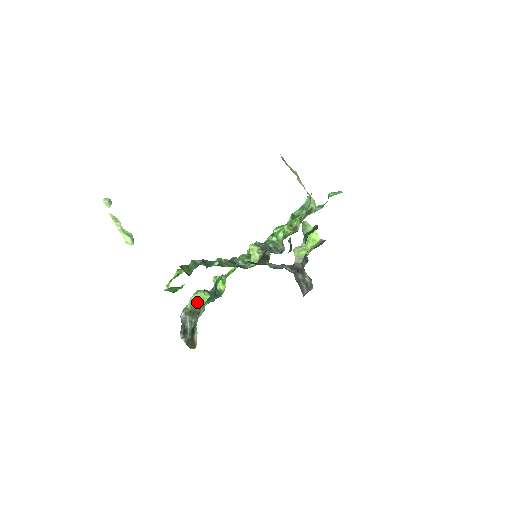
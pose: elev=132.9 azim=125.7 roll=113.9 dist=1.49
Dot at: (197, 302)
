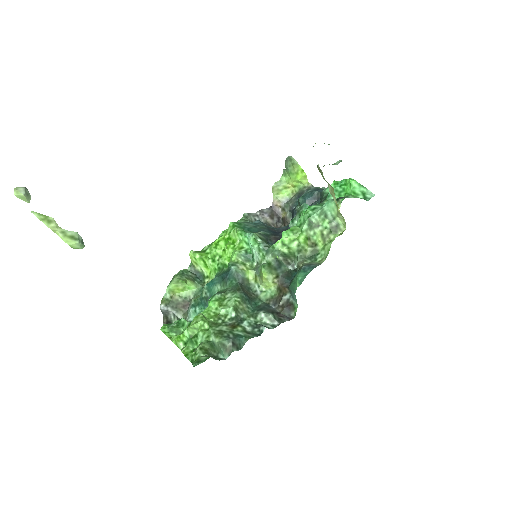
Dot at: (178, 291)
